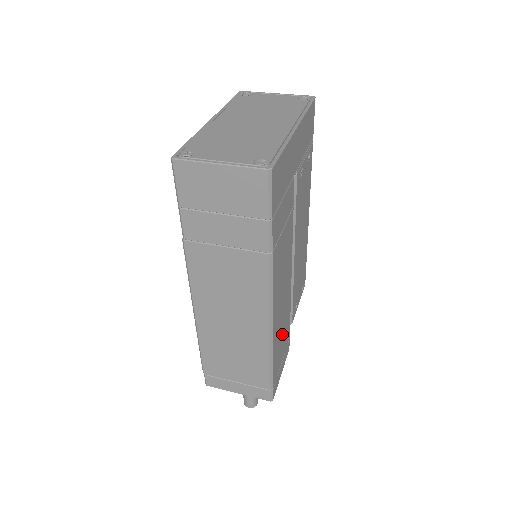
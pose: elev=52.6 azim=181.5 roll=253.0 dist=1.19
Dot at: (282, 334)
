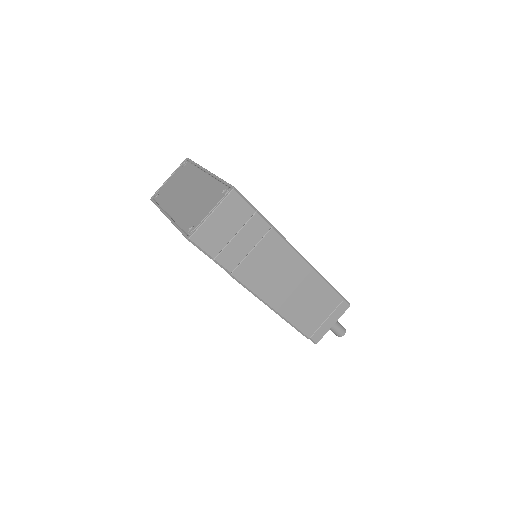
Dot at: occluded
